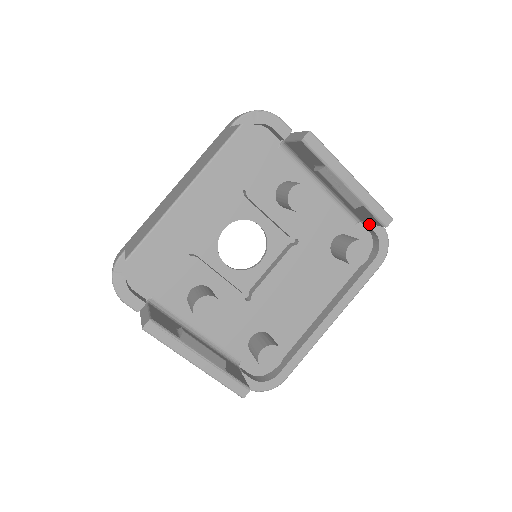
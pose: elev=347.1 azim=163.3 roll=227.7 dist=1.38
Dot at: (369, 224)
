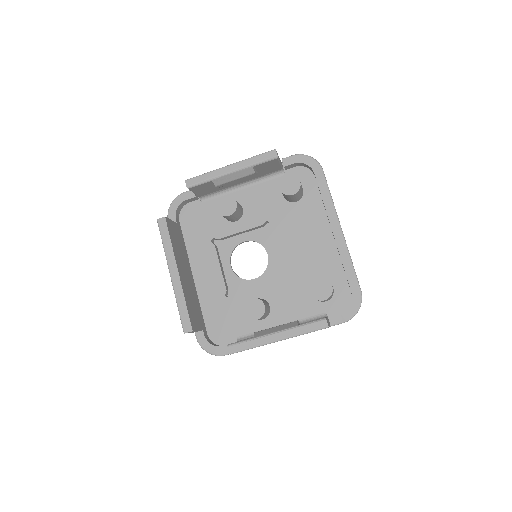
Dot at: (285, 165)
